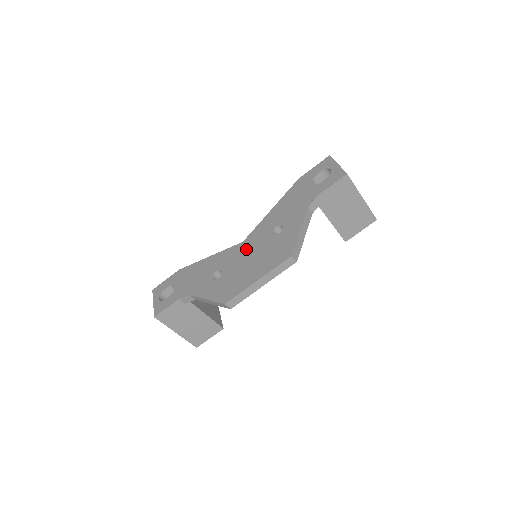
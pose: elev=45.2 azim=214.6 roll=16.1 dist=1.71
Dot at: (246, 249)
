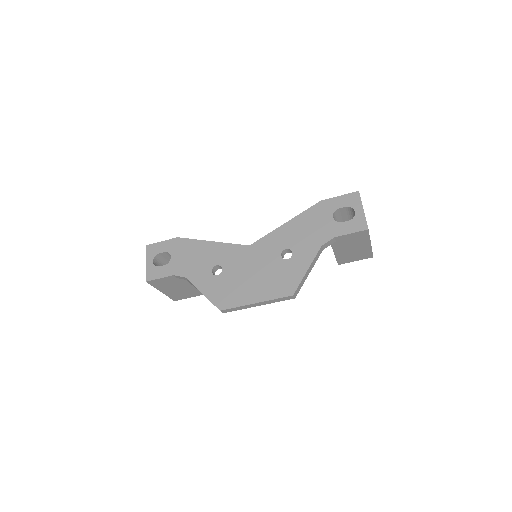
Dot at: (251, 258)
